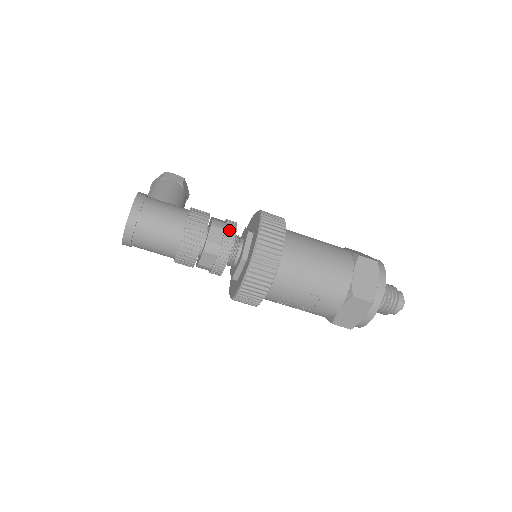
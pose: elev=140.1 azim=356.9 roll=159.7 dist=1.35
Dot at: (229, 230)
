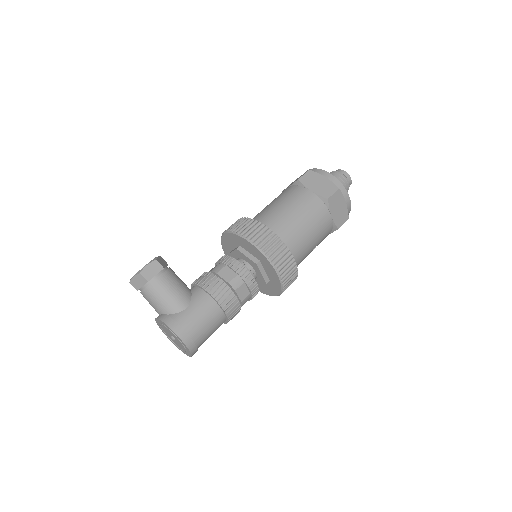
Dot at: (248, 280)
